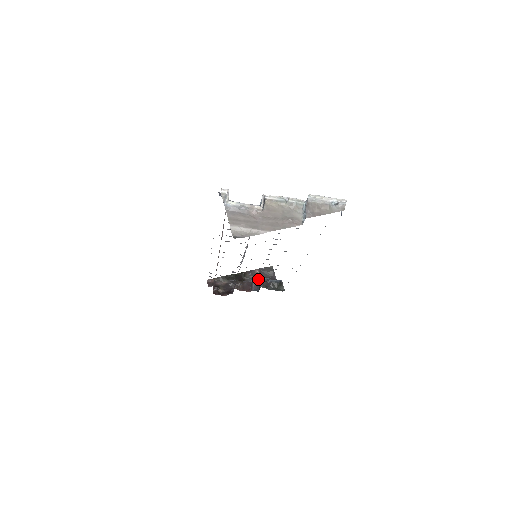
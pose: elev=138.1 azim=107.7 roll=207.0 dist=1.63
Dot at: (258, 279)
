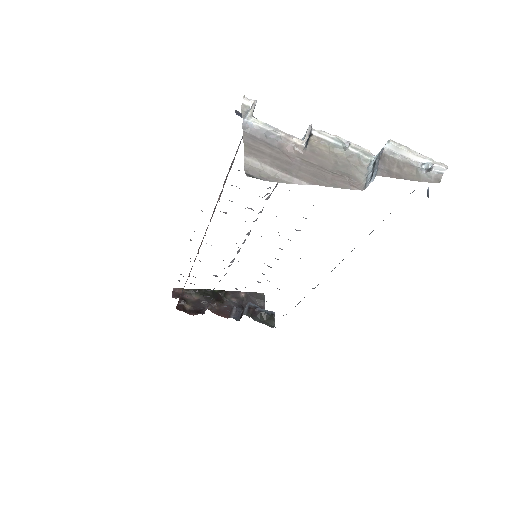
Dot at: (242, 305)
